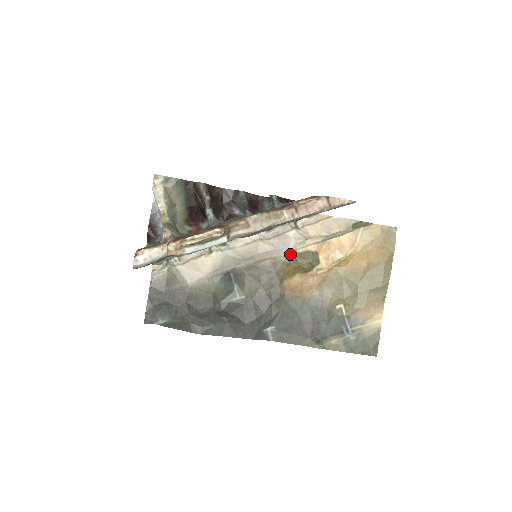
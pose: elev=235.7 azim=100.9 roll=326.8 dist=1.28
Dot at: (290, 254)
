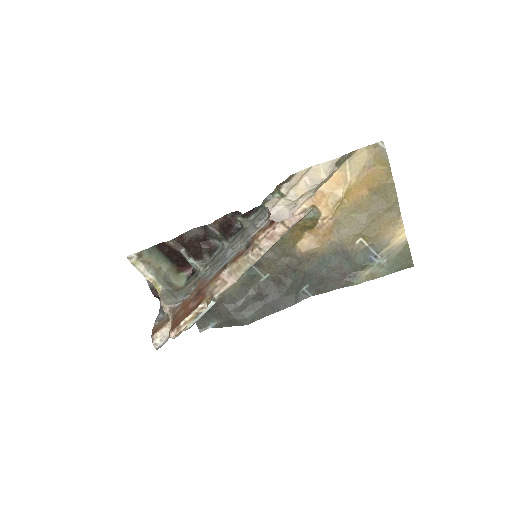
Dot at: occluded
